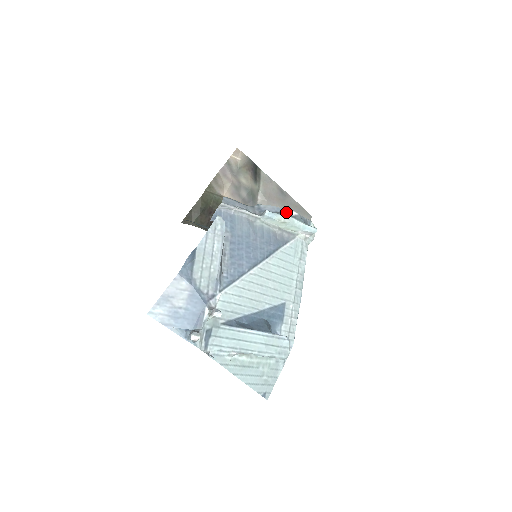
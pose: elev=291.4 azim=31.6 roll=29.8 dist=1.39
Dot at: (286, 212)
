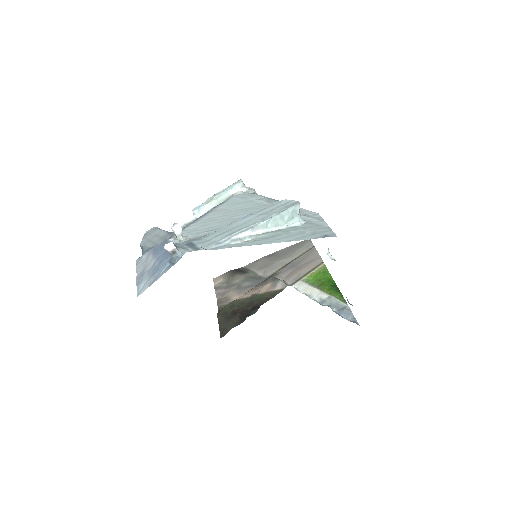
Dot at: occluded
